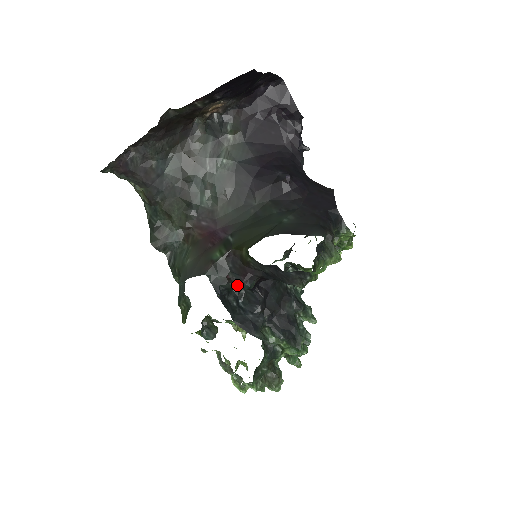
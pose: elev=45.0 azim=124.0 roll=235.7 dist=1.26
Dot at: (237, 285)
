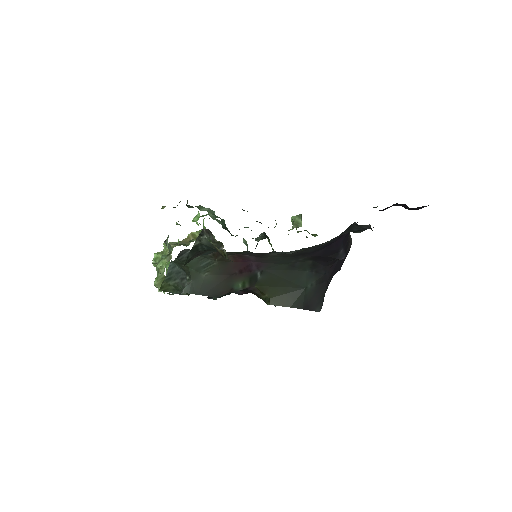
Dot at: occluded
